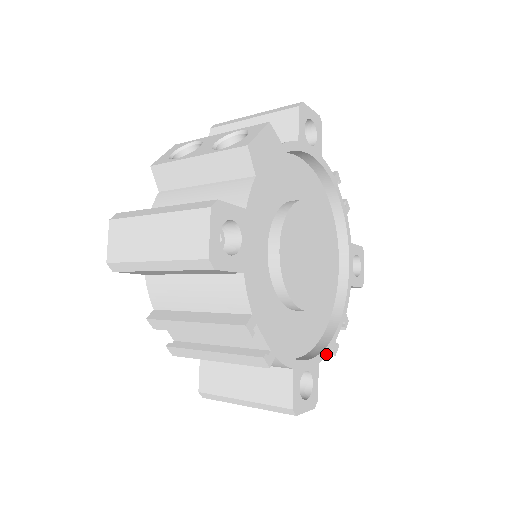
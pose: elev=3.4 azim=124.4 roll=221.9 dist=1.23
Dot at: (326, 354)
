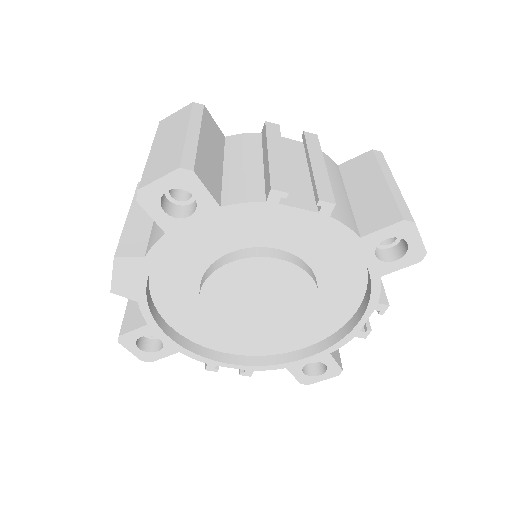
Dot at: (343, 344)
